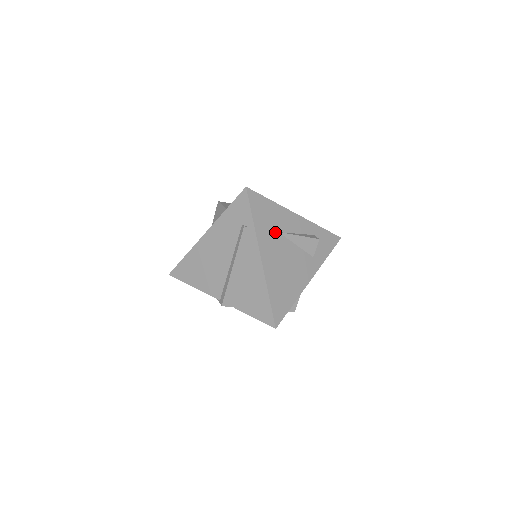
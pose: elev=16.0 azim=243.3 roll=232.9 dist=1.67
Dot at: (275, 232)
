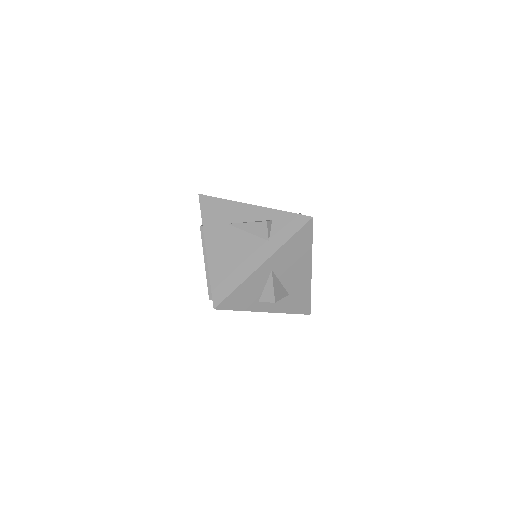
Dot at: (224, 224)
